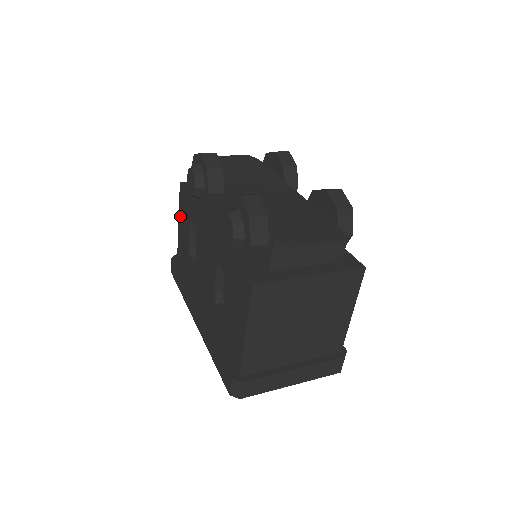
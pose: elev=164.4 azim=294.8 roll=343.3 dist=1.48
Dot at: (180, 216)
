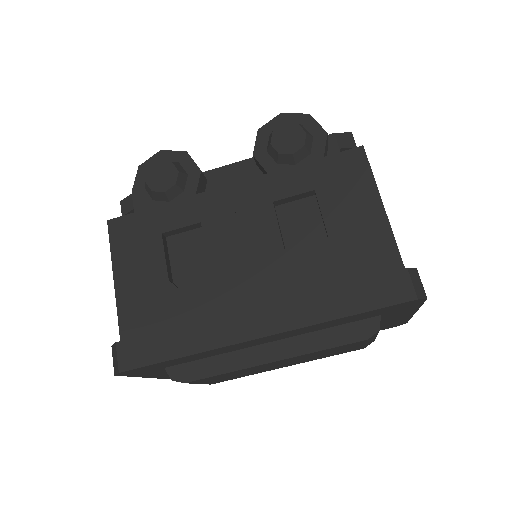
Dot at: (120, 263)
